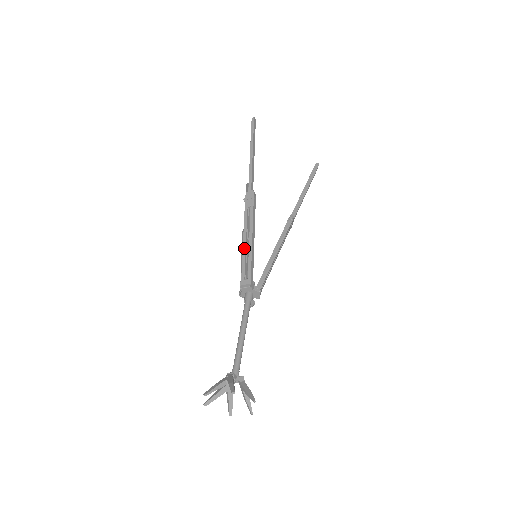
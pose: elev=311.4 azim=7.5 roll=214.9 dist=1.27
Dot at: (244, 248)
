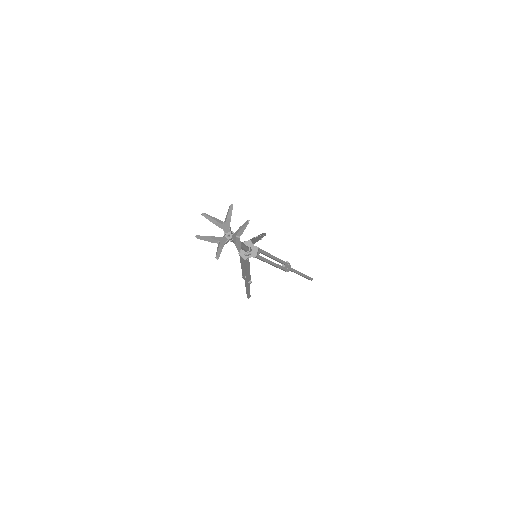
Dot at: occluded
